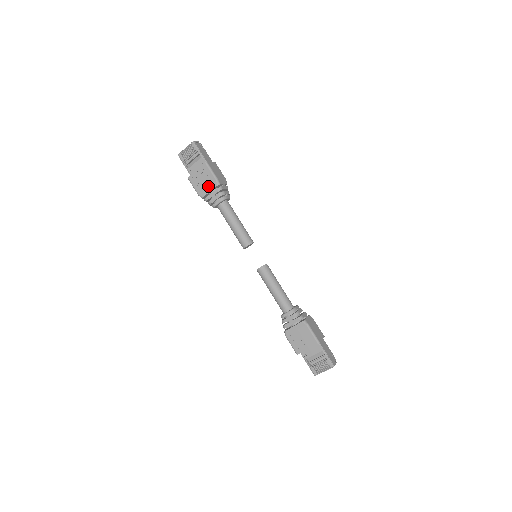
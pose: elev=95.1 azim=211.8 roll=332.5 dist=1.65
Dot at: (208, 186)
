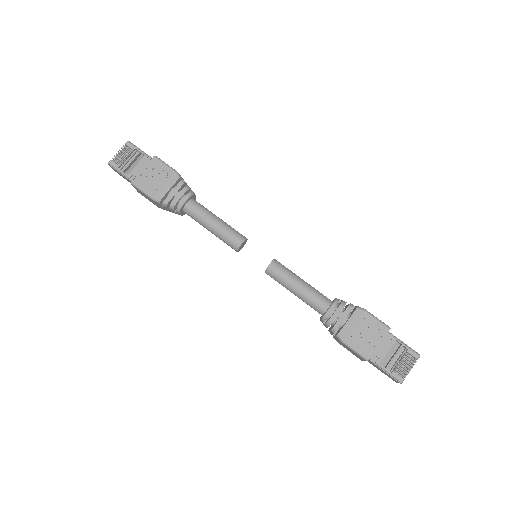
Dot at: (165, 183)
